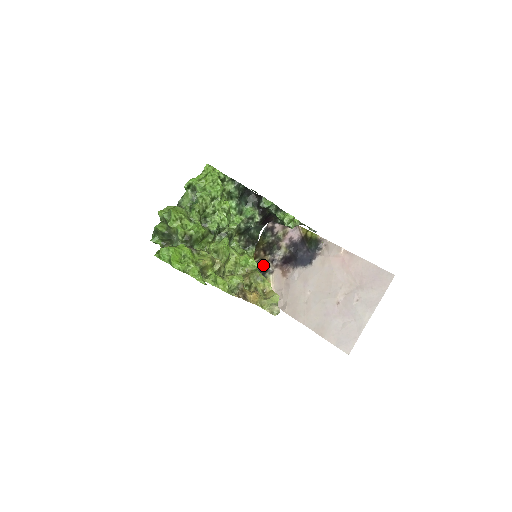
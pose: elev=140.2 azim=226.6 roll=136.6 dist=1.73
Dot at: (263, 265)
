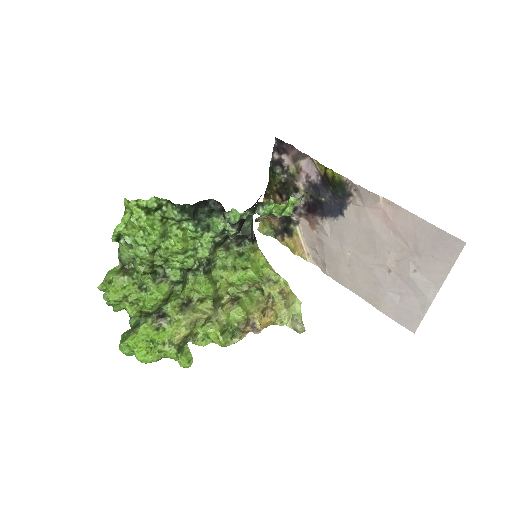
Dot at: occluded
